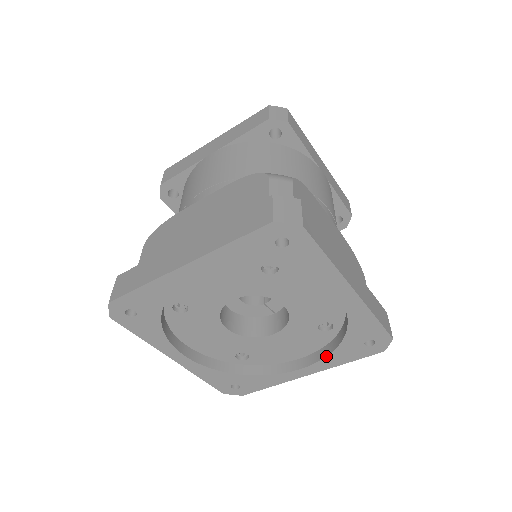
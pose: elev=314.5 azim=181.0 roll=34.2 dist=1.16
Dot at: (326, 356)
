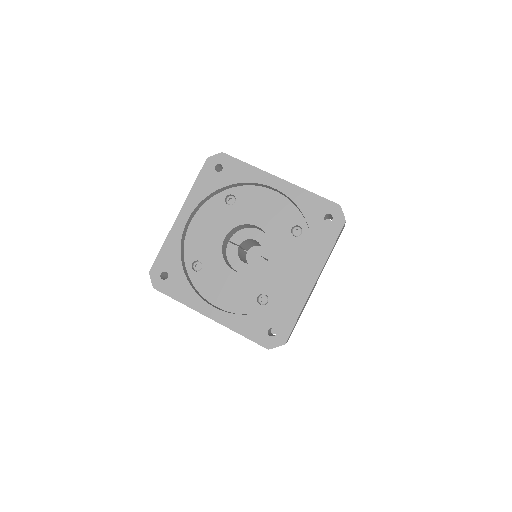
Dot at: (311, 250)
